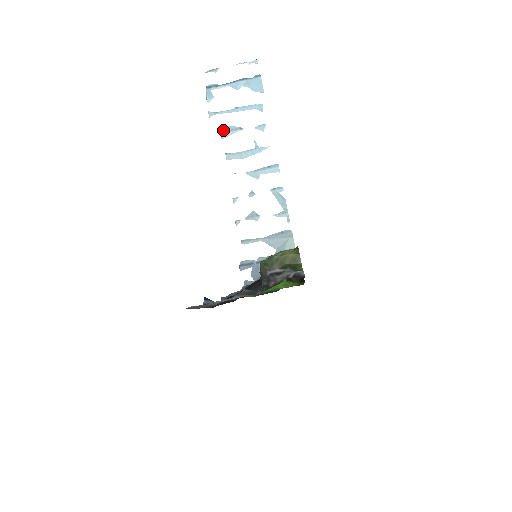
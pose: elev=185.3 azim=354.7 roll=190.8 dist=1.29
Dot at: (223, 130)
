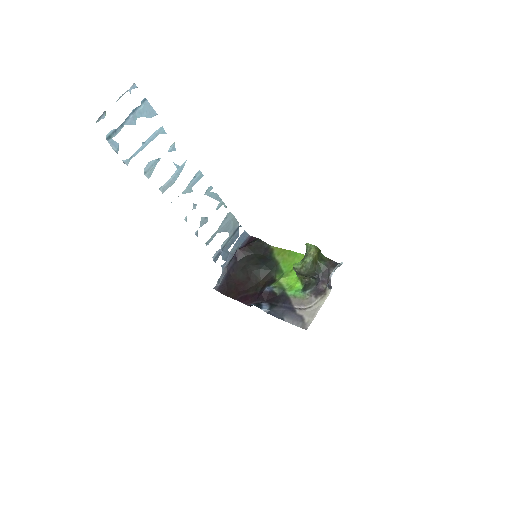
Dot at: (145, 170)
